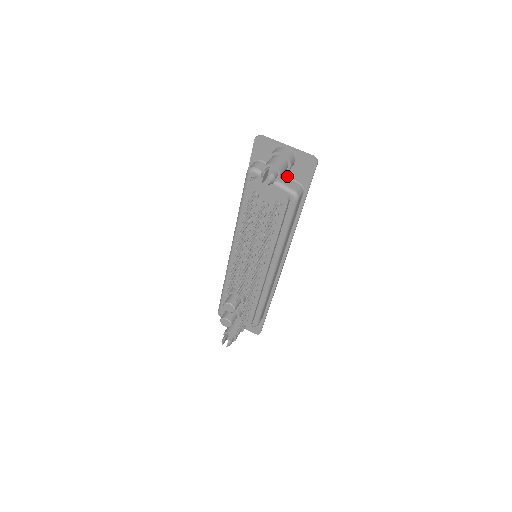
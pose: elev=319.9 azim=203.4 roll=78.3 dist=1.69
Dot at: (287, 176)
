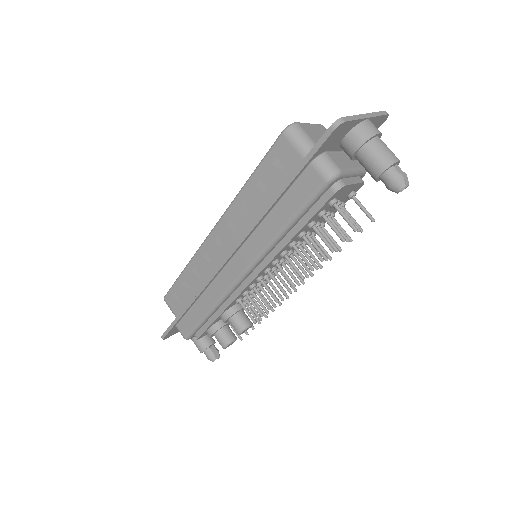
Dot at: occluded
